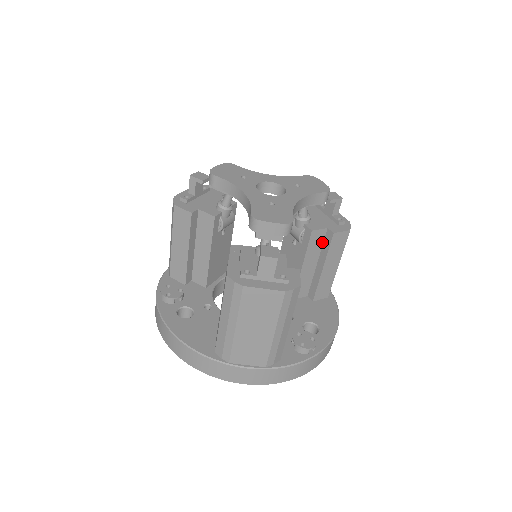
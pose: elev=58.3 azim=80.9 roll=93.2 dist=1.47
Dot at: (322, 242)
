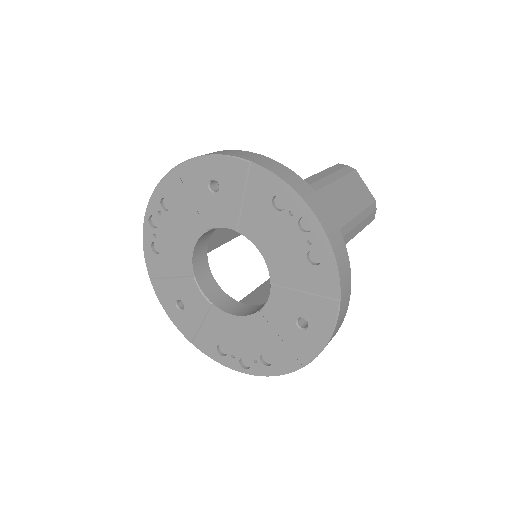
Dot at: occluded
